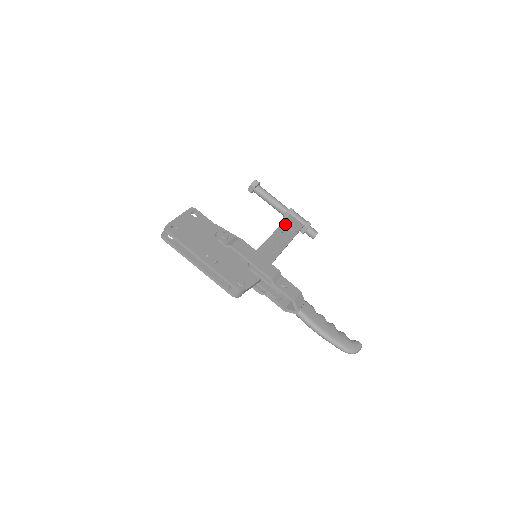
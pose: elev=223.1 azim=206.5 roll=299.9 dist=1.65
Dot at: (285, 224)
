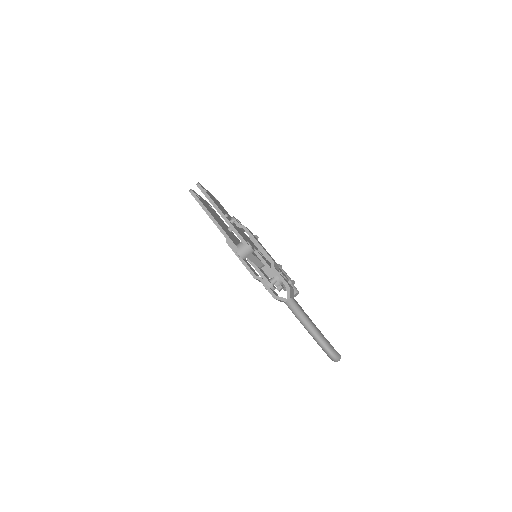
Dot at: occluded
